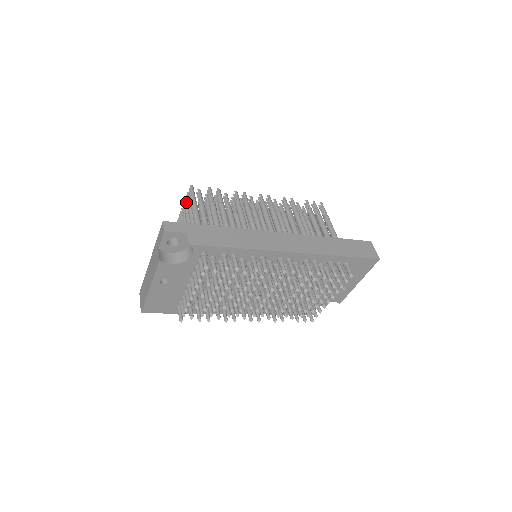
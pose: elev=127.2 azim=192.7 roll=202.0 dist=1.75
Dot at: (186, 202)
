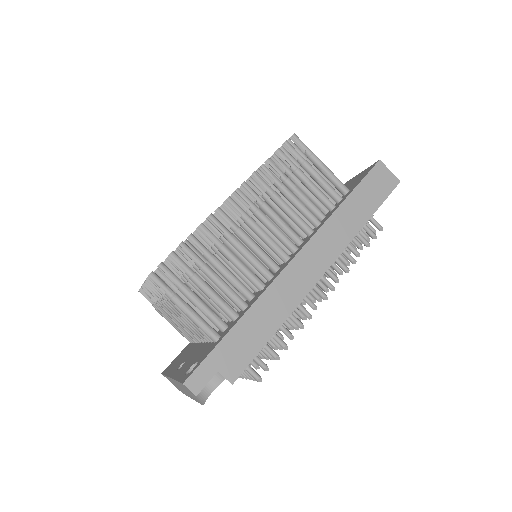
Dot at: (152, 284)
